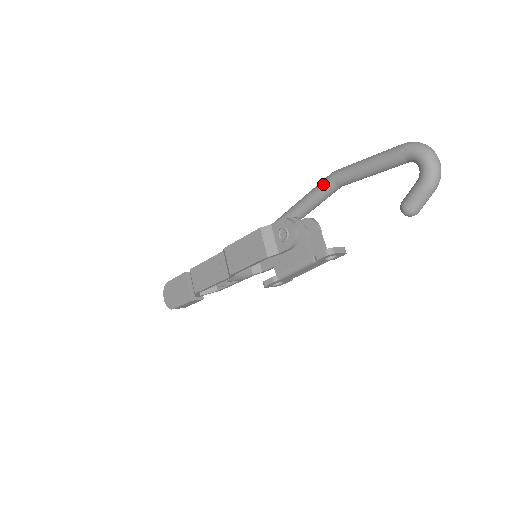
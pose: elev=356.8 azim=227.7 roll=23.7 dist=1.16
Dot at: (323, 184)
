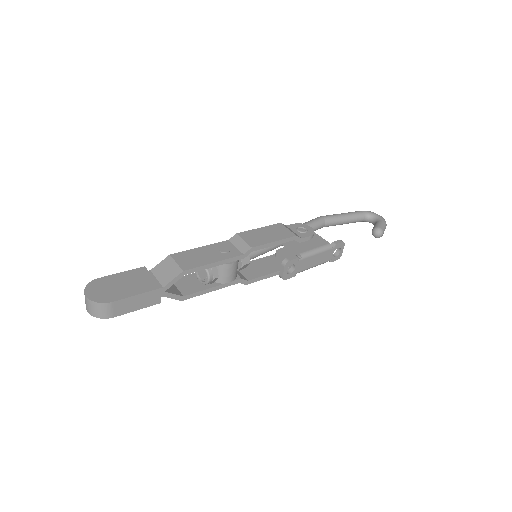
Dot at: (317, 218)
